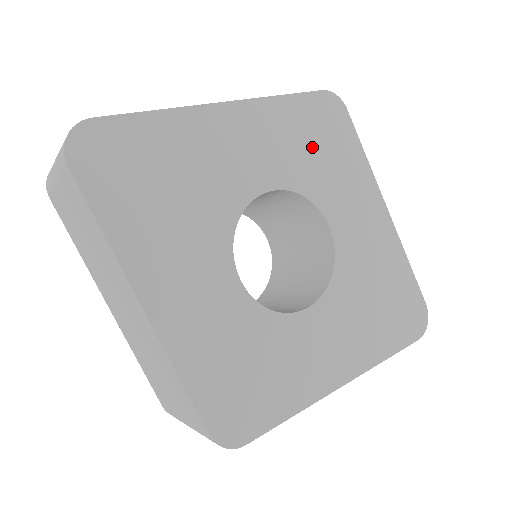
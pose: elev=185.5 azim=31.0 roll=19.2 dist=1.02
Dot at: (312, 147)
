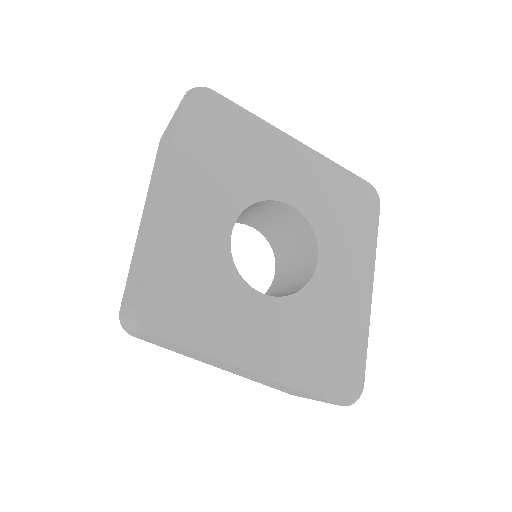
Dot at: (338, 206)
